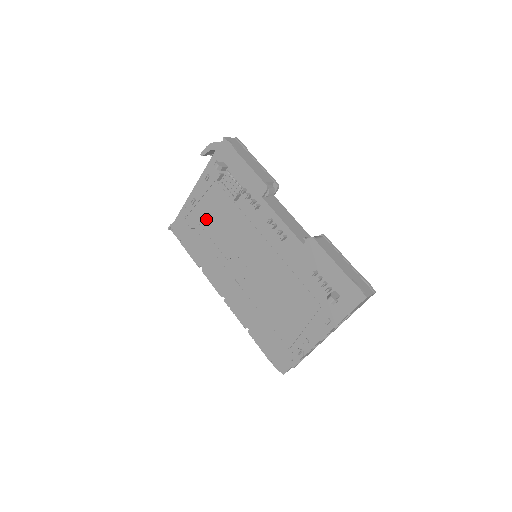
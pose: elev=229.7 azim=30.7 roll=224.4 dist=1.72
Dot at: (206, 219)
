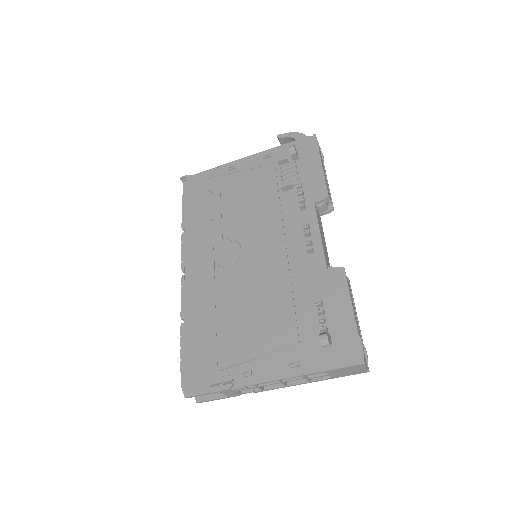
Dot at: (233, 190)
